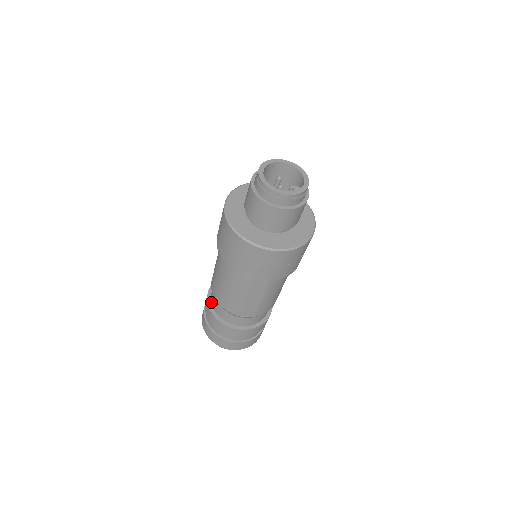
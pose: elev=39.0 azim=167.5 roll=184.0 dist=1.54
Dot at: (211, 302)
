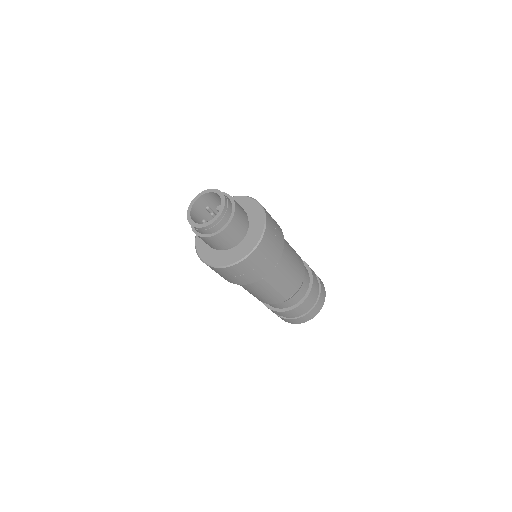
Dot at: occluded
